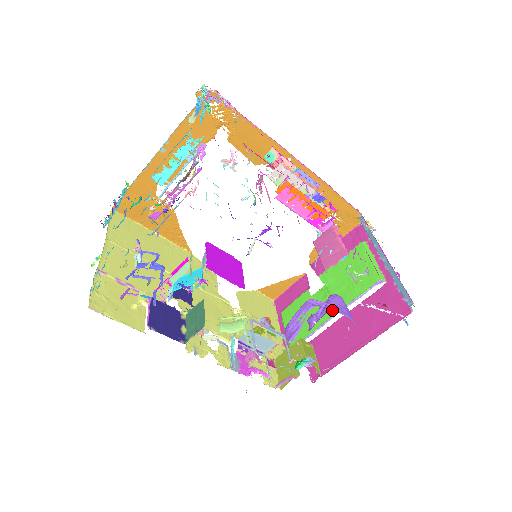
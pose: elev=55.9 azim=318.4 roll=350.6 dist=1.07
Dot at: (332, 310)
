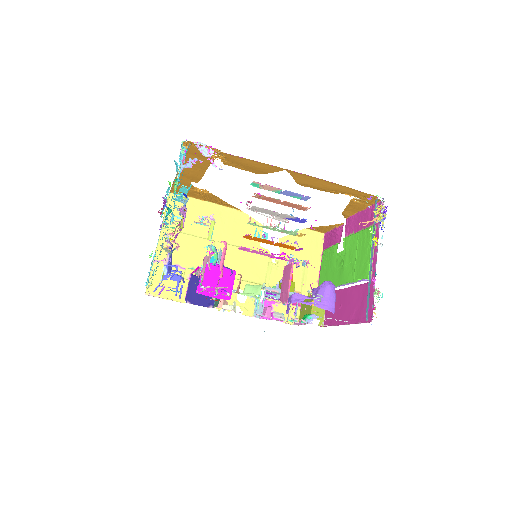
Dot at: (310, 305)
